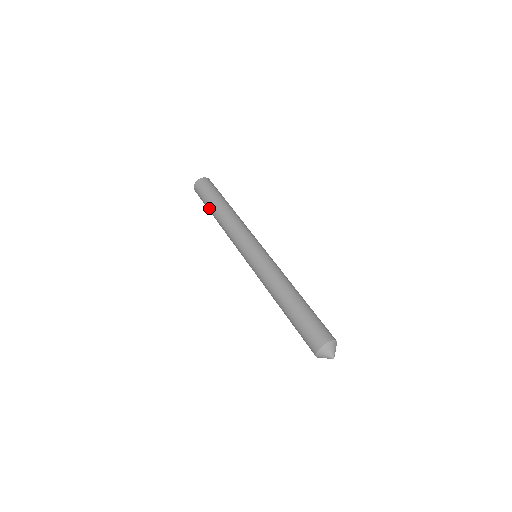
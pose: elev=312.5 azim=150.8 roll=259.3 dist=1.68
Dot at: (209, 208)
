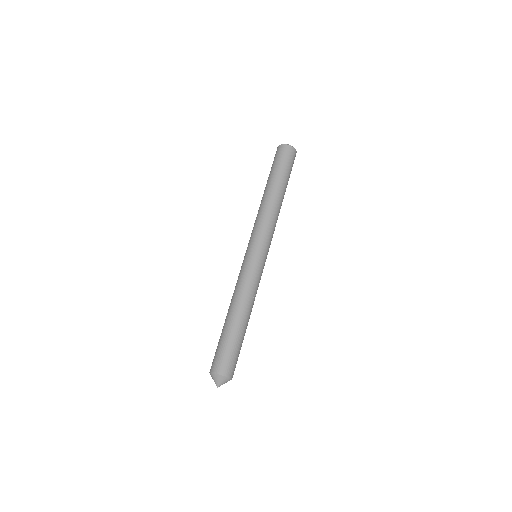
Dot at: occluded
